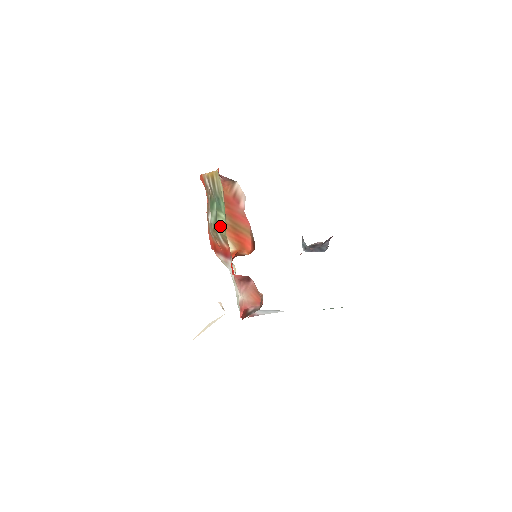
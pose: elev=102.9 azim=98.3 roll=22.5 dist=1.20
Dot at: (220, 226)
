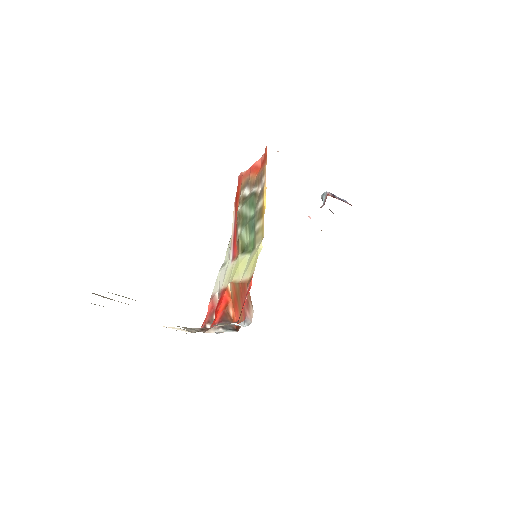
Dot at: (242, 236)
